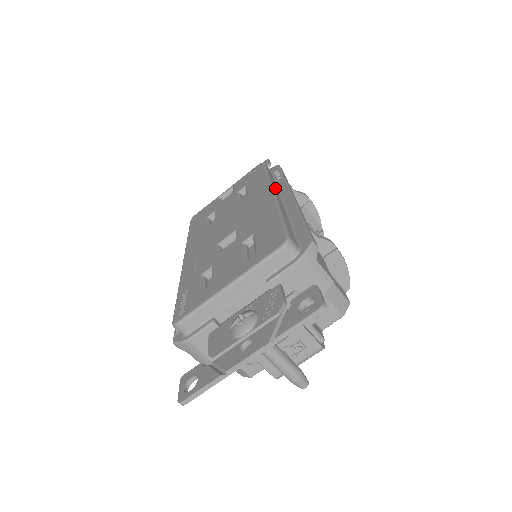
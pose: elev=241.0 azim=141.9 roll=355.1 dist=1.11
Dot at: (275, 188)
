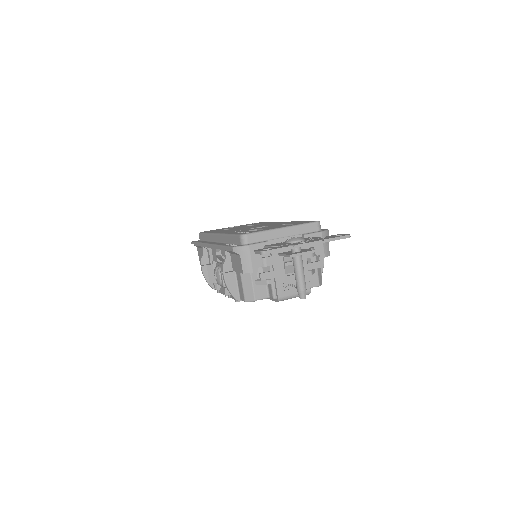
Dot at: occluded
